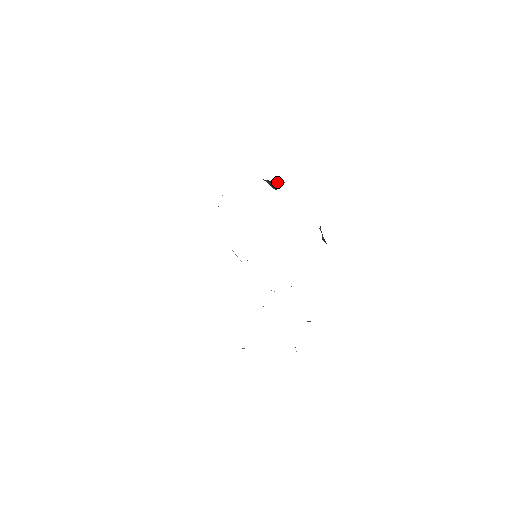
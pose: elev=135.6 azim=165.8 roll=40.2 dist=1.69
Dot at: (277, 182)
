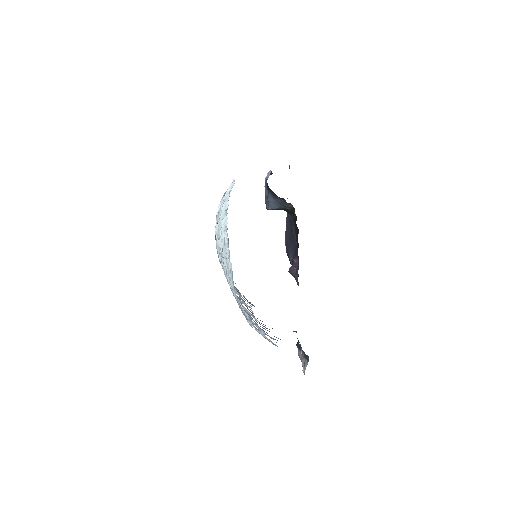
Dot at: (288, 206)
